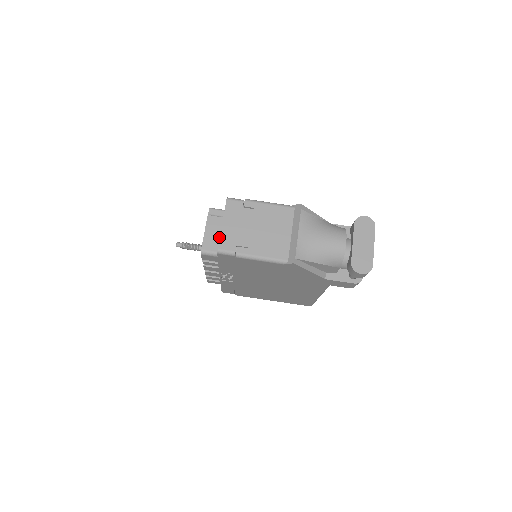
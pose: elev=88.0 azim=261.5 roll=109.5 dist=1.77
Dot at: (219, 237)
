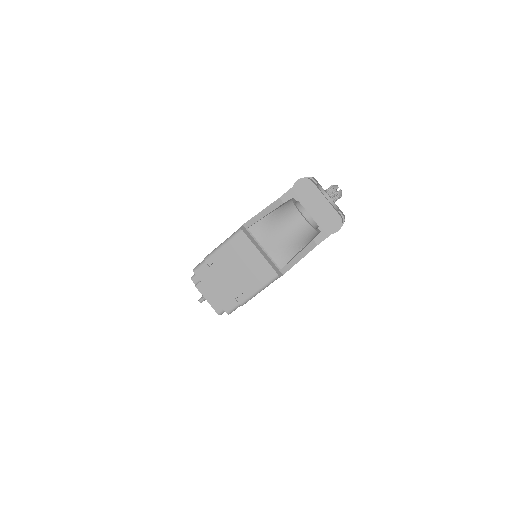
Dot at: occluded
